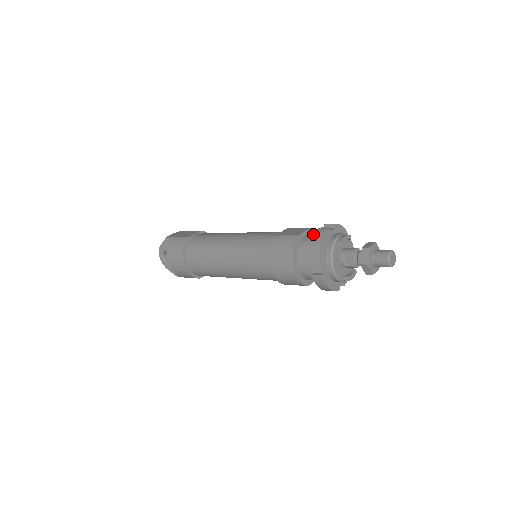
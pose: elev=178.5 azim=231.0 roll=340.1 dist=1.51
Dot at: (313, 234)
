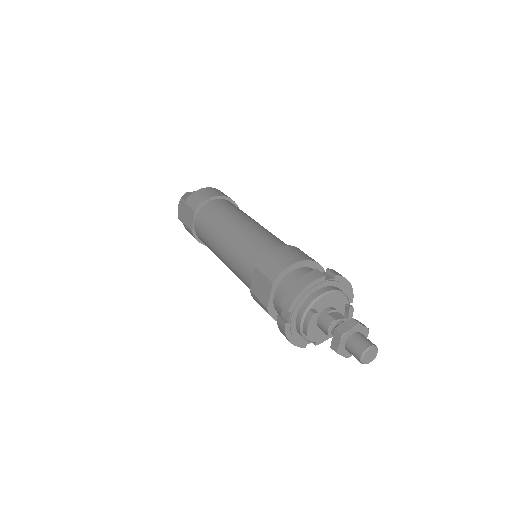
Dot at: (279, 299)
